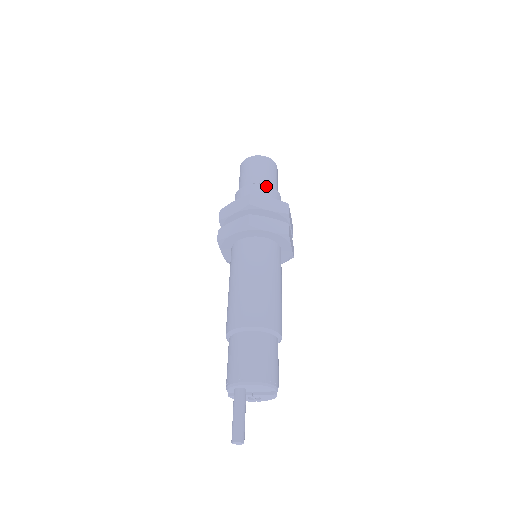
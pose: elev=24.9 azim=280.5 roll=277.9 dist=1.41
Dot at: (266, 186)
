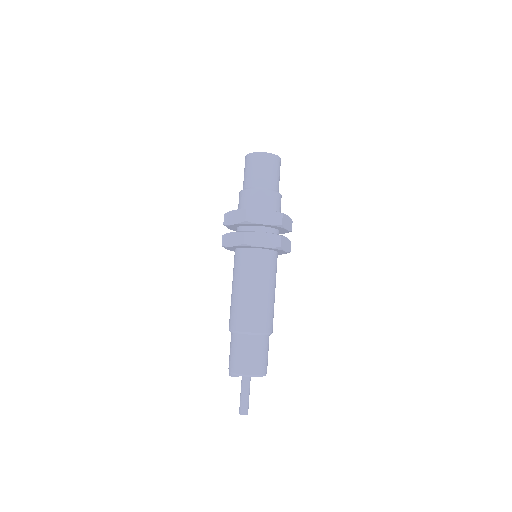
Dot at: (281, 196)
